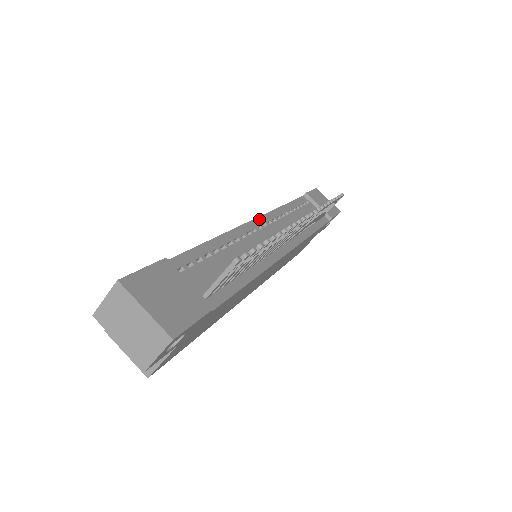
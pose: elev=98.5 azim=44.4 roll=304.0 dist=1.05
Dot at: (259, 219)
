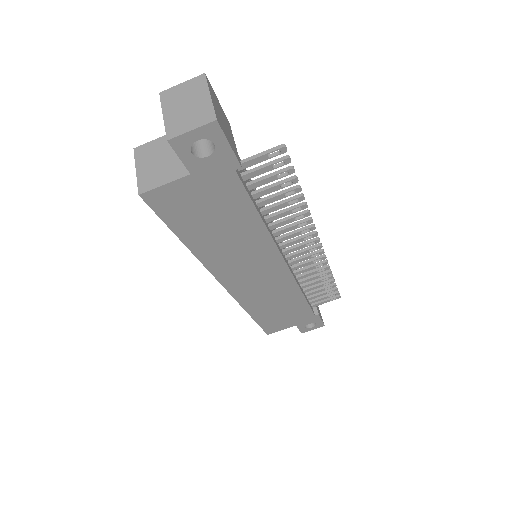
Dot at: occluded
